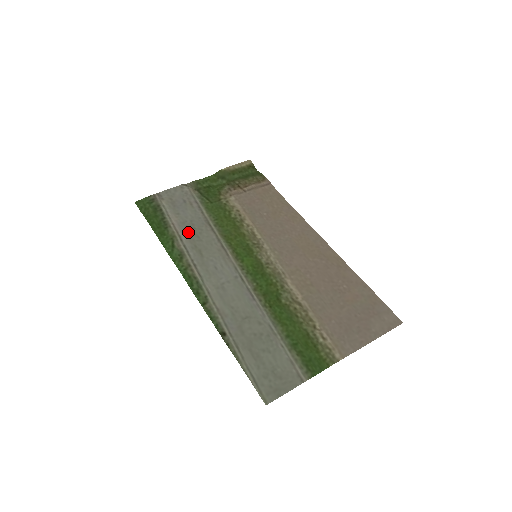
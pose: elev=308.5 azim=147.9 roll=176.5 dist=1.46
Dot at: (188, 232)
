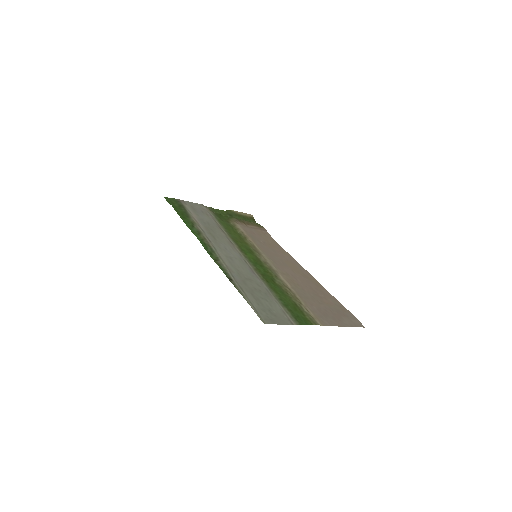
Dot at: (205, 225)
